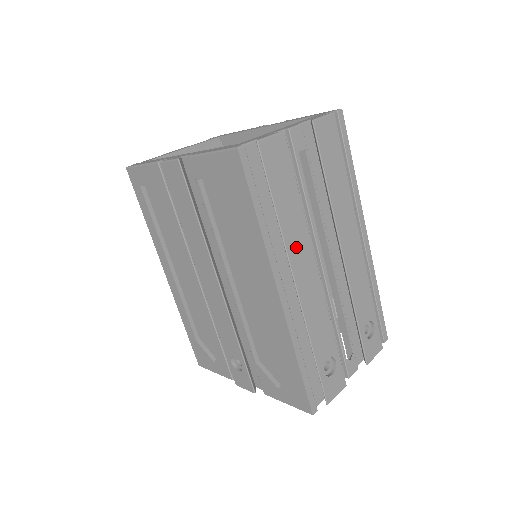
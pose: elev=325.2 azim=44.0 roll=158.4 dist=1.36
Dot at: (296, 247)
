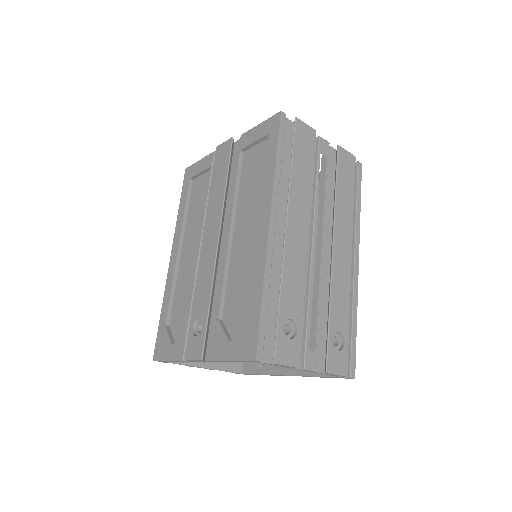
Dot at: (297, 203)
